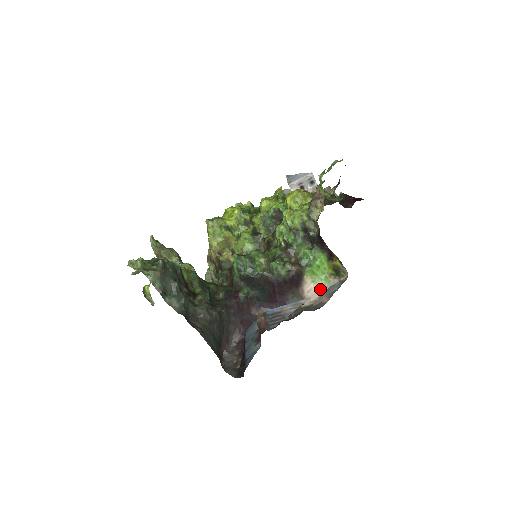
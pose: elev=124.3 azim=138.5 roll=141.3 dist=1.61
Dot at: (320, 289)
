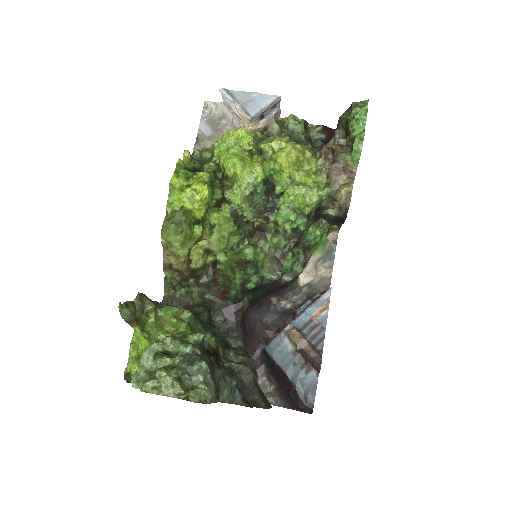
Dot at: (317, 260)
